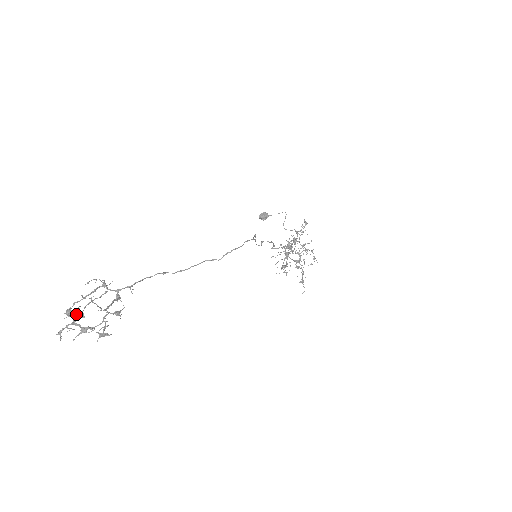
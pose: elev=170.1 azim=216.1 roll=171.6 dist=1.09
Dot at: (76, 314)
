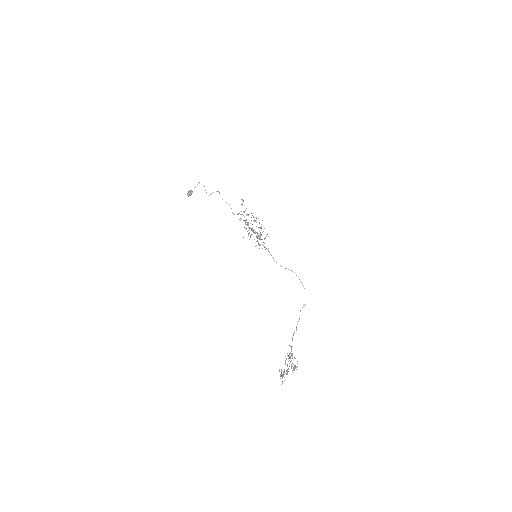
Dot at: (286, 374)
